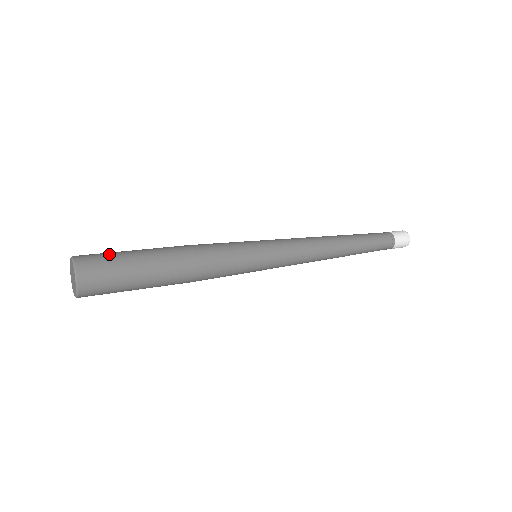
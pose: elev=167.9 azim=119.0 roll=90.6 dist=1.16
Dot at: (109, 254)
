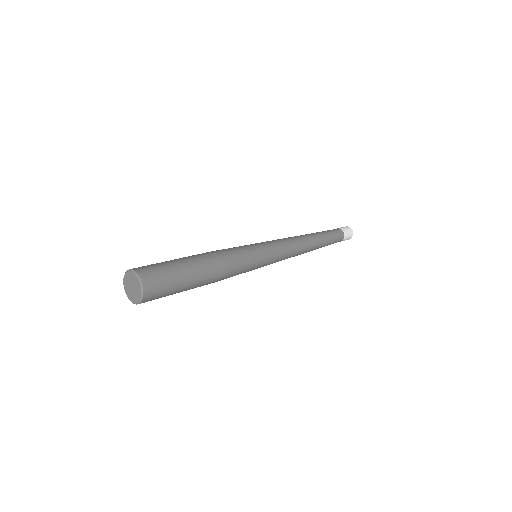
Dot at: (165, 272)
